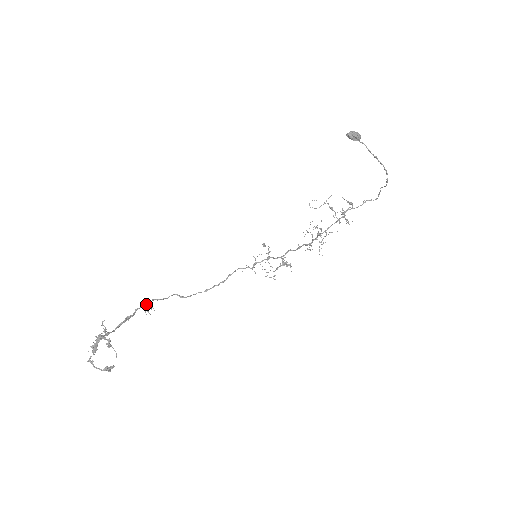
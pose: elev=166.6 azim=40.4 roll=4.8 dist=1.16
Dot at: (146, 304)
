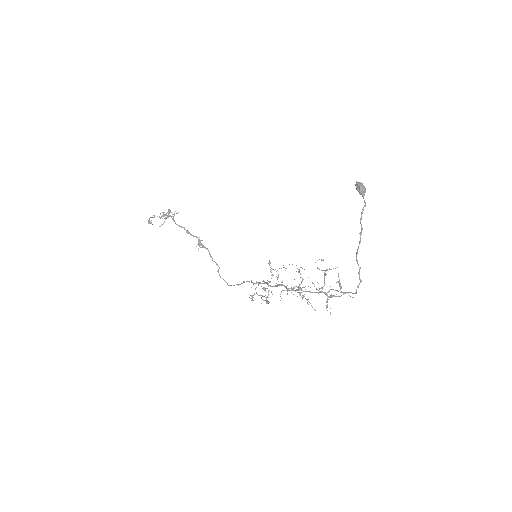
Dot at: occluded
